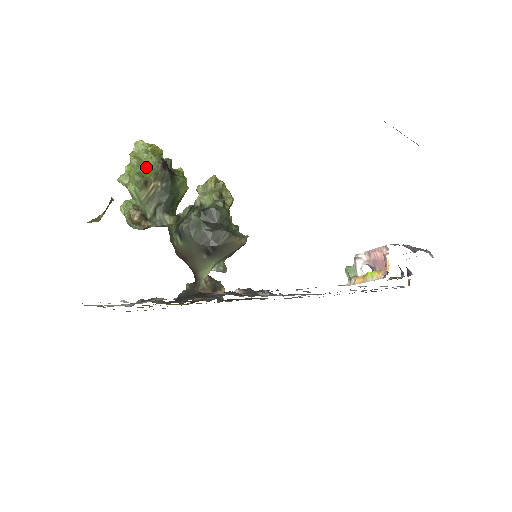
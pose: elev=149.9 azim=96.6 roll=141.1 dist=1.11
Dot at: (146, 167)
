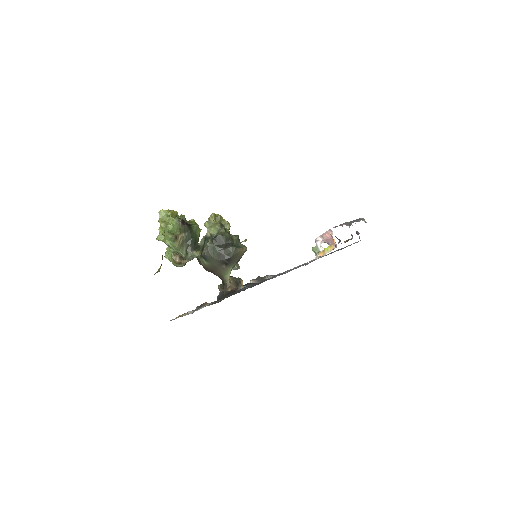
Dot at: (171, 226)
